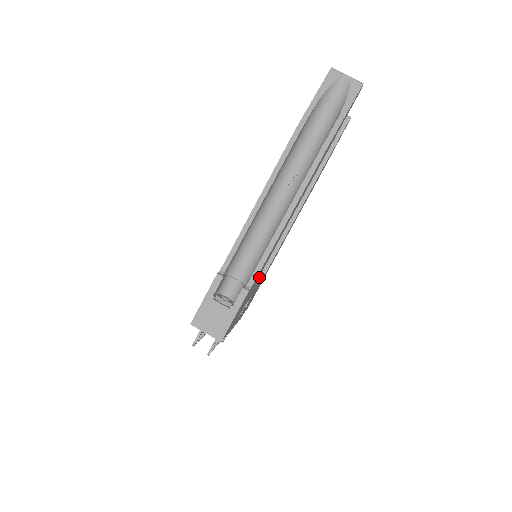
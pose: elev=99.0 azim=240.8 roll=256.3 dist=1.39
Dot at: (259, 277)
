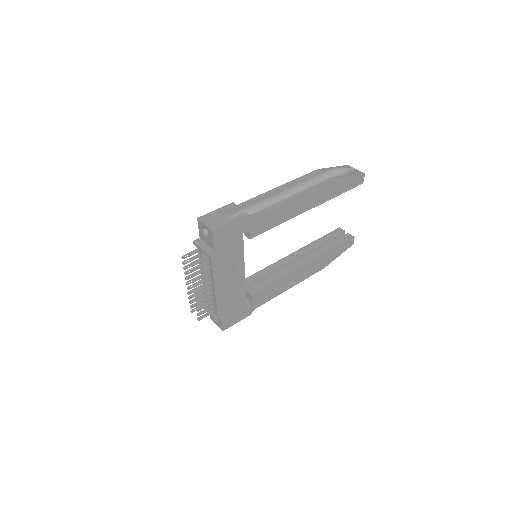
Dot at: (246, 302)
